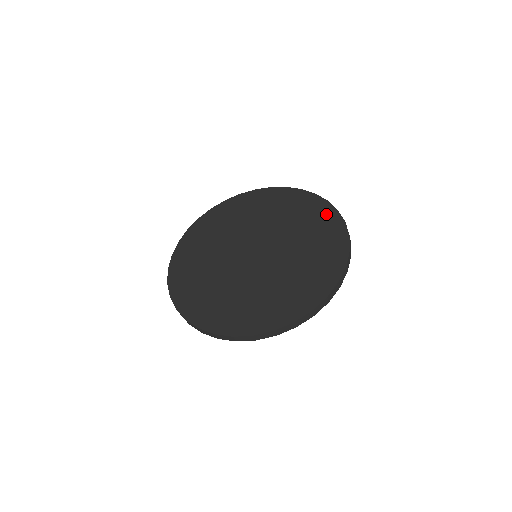
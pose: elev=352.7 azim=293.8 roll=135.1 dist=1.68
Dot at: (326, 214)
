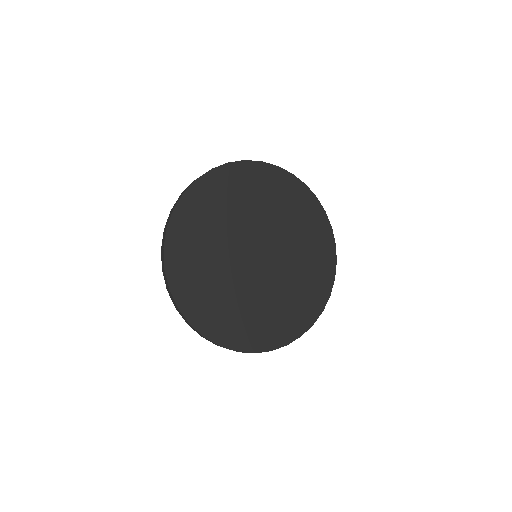
Dot at: (309, 203)
